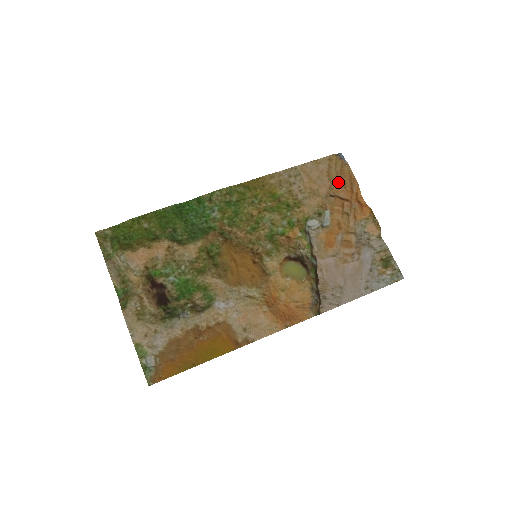
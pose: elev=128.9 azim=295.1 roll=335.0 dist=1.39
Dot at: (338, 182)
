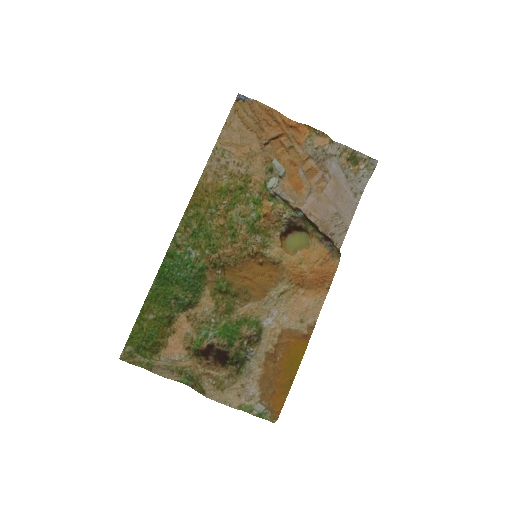
Dot at: (260, 126)
